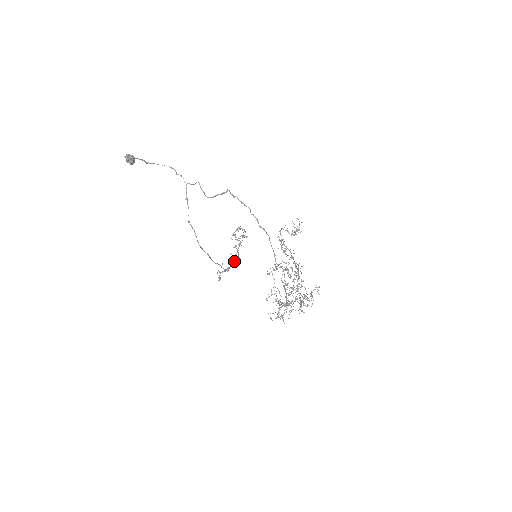
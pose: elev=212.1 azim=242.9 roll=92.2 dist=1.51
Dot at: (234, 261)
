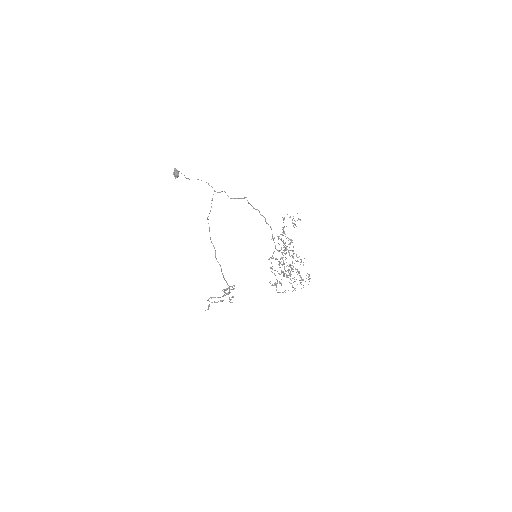
Dot at: occluded
